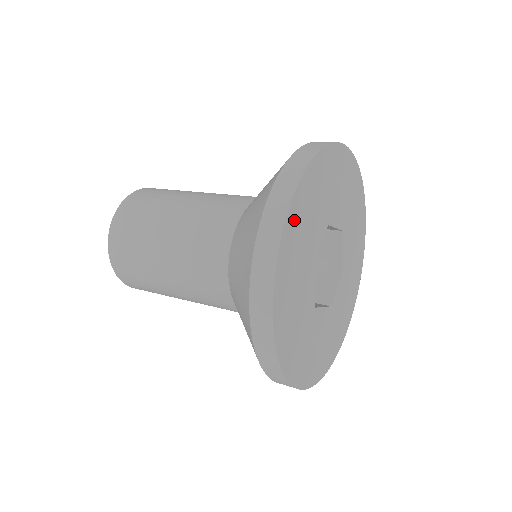
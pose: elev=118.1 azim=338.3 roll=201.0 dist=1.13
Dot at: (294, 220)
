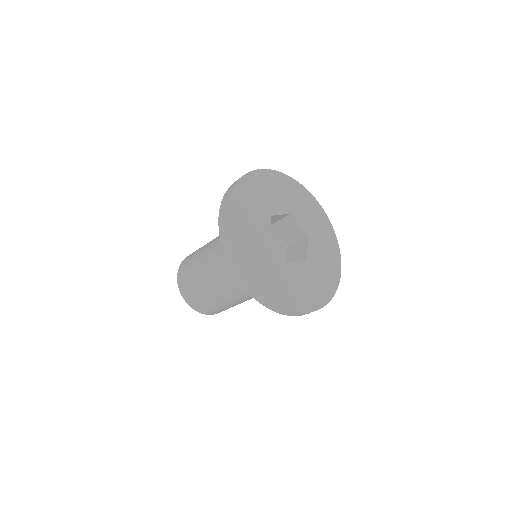
Dot at: (258, 179)
